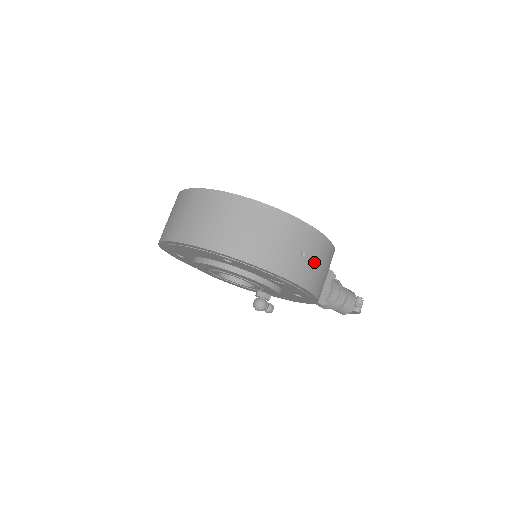
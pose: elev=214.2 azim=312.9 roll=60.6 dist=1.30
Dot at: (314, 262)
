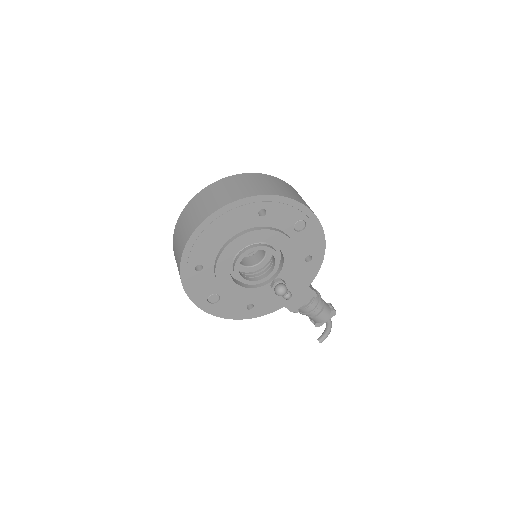
Dot at: occluded
